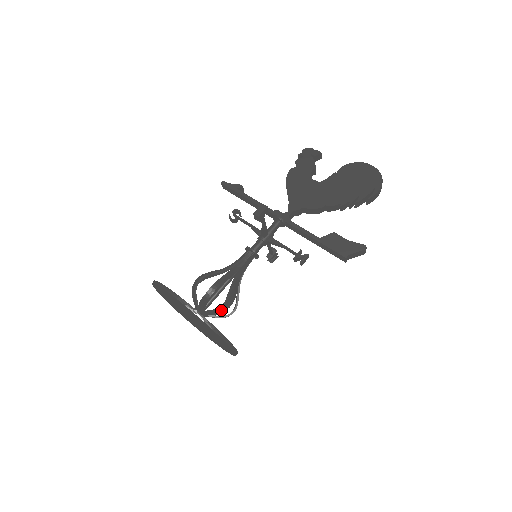
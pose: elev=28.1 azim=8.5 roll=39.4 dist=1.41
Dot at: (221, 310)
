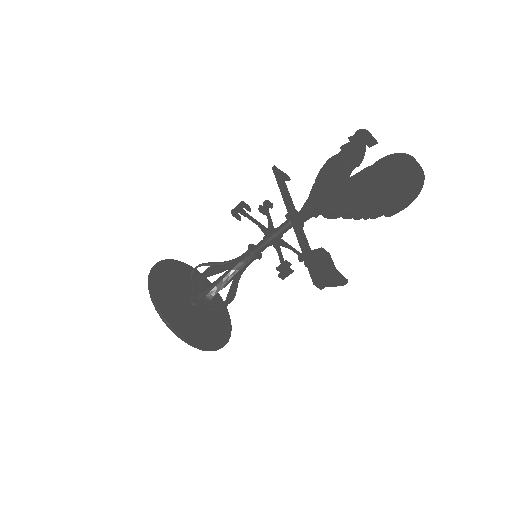
Dot at: (200, 303)
